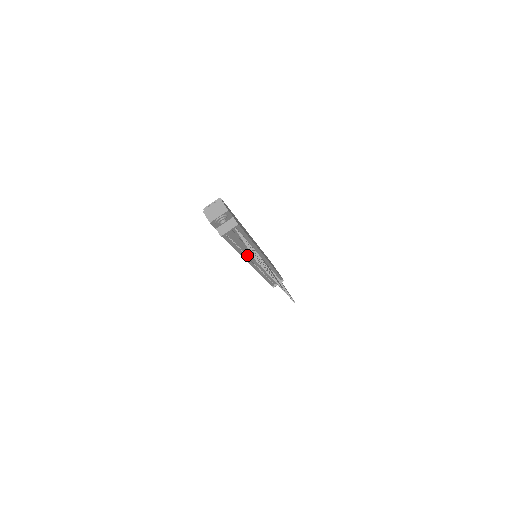
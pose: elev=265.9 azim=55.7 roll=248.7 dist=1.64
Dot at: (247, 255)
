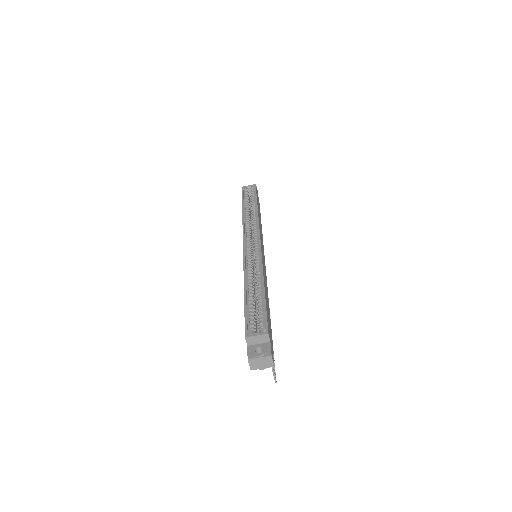
Dot at: occluded
